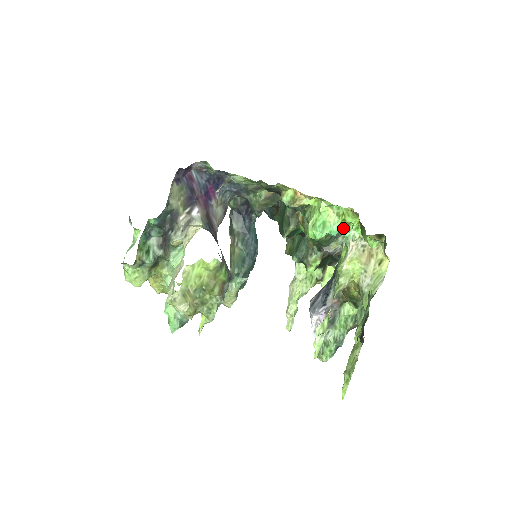
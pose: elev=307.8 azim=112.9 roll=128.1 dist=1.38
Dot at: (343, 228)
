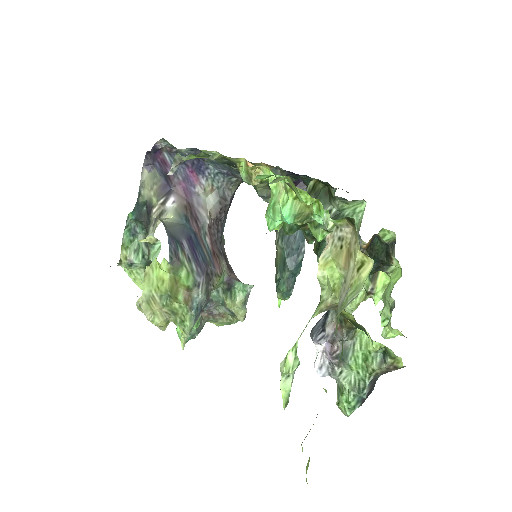
Dot at: (305, 211)
